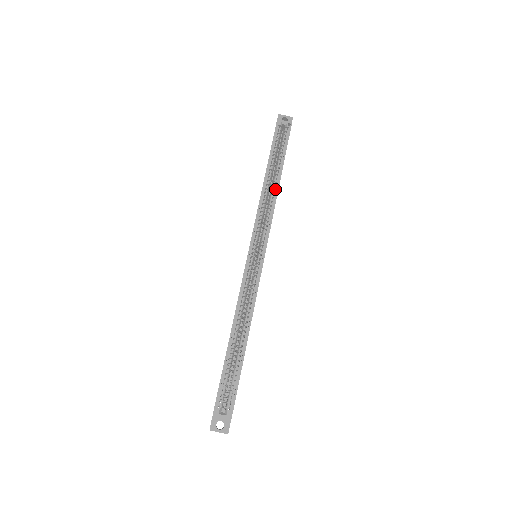
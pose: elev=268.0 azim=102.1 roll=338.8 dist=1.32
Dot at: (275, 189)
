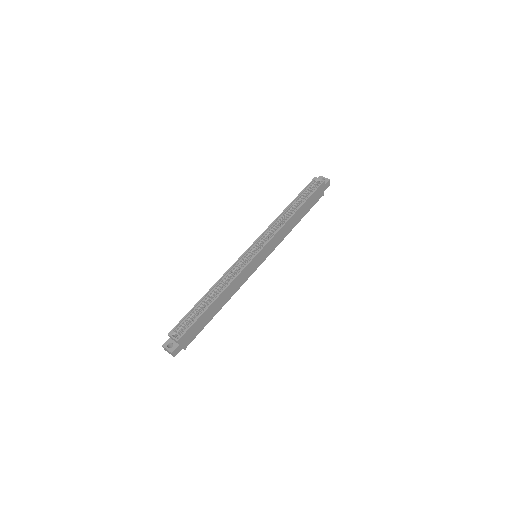
Dot at: (289, 217)
